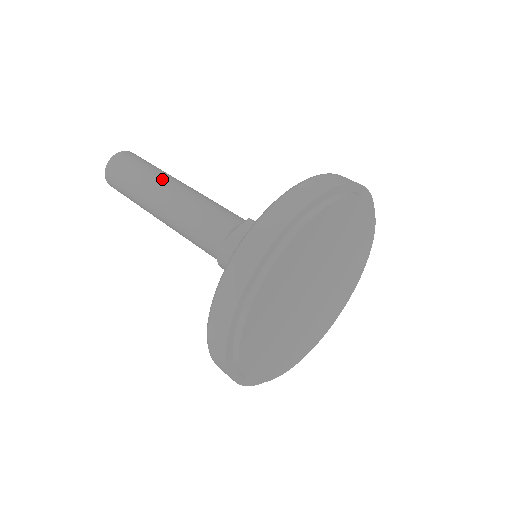
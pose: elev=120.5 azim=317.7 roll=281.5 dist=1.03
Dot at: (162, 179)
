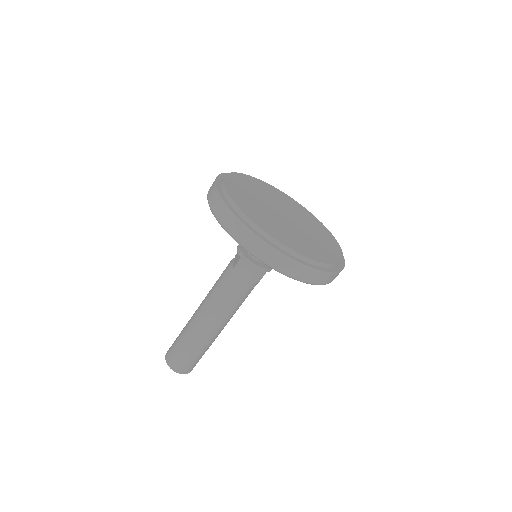
Dot at: (192, 316)
